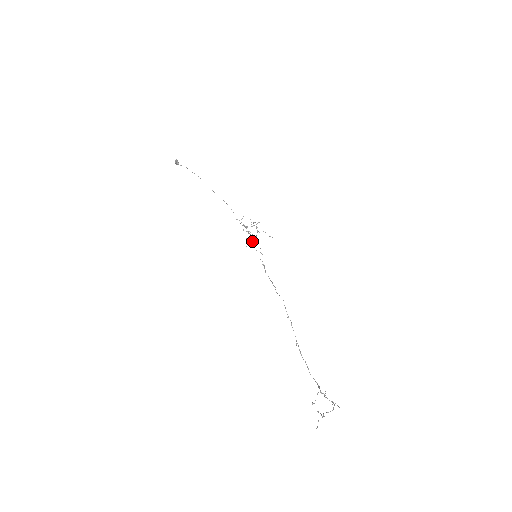
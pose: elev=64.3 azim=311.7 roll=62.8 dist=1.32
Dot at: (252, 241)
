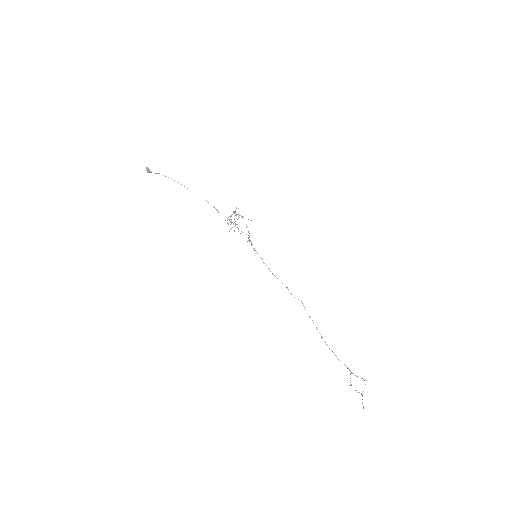
Dot at: (247, 241)
